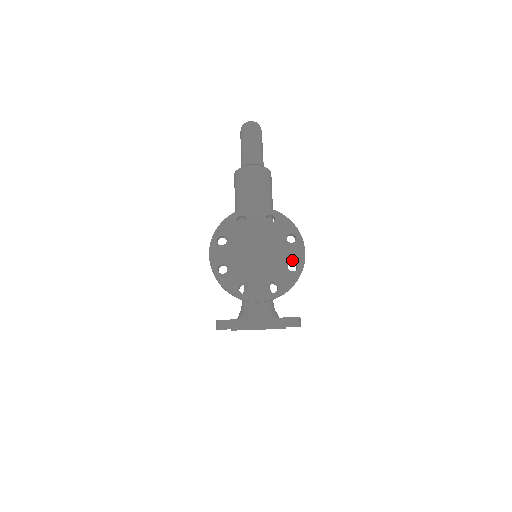
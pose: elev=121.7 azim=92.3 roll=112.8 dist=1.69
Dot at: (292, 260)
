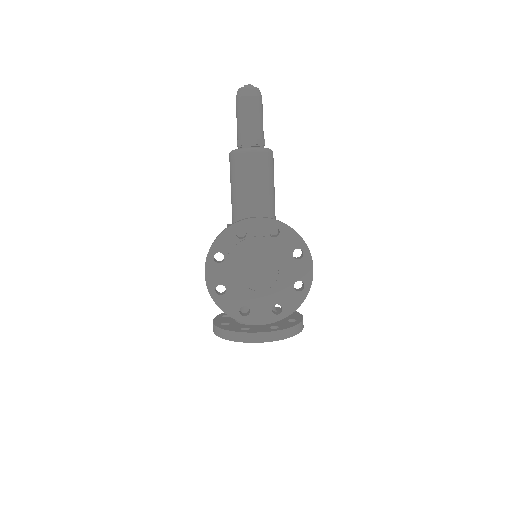
Dot at: (298, 279)
